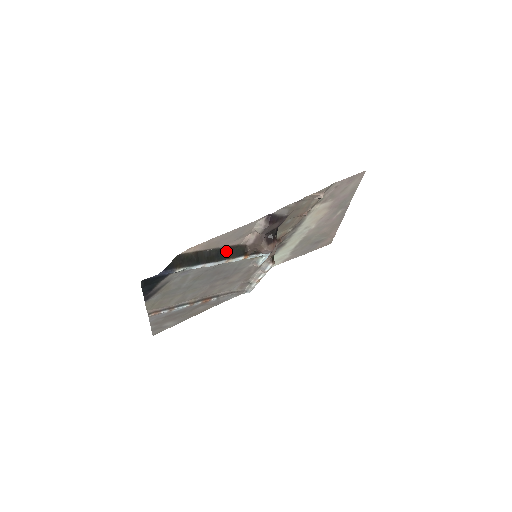
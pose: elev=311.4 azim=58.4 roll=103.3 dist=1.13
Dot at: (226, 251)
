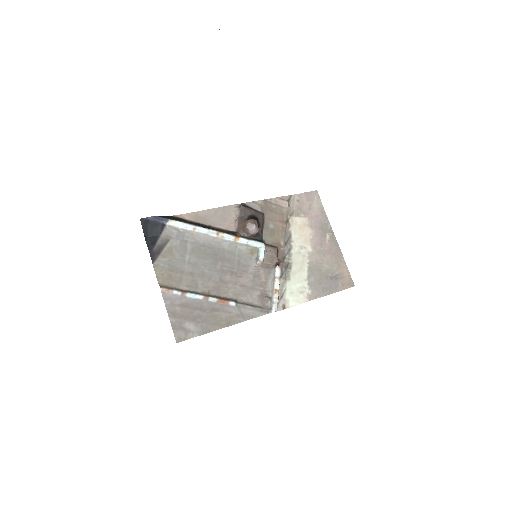
Dot at: (216, 230)
